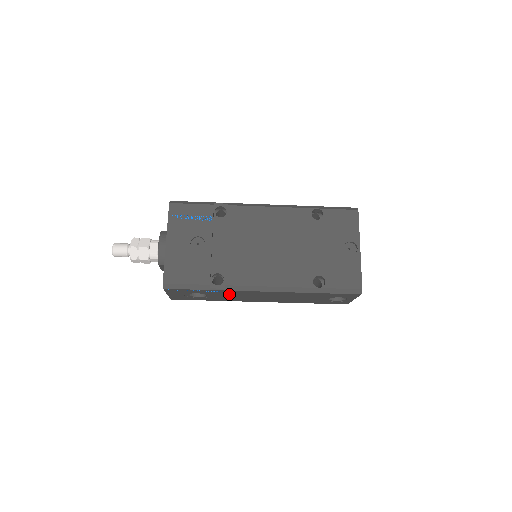
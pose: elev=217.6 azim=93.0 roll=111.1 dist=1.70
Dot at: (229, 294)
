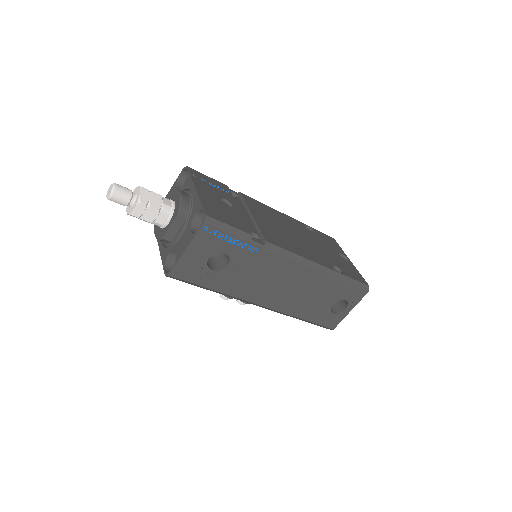
Dot at: (256, 266)
